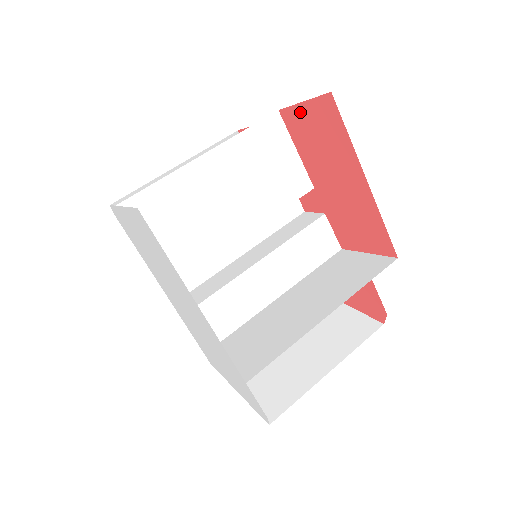
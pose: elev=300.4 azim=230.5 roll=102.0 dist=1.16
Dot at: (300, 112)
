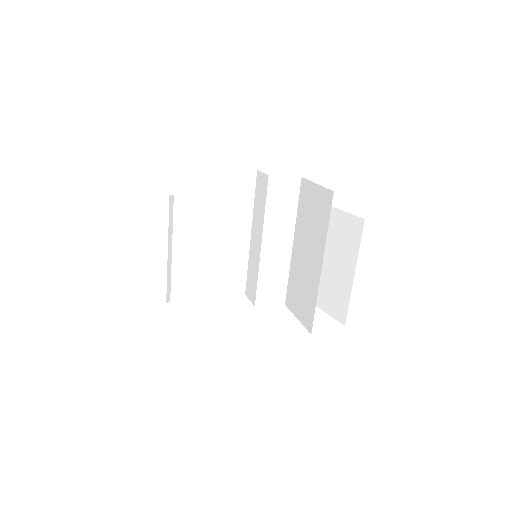
Dot at: occluded
